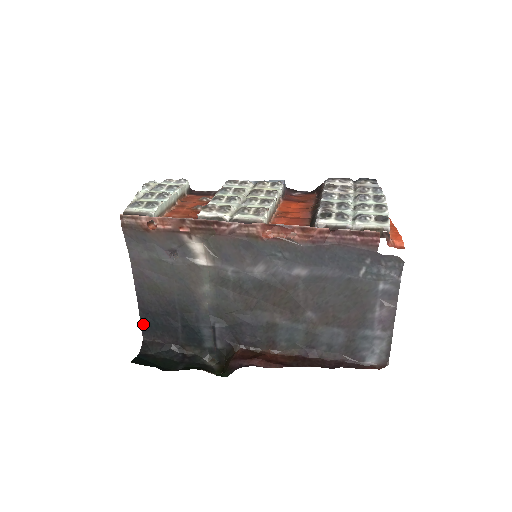
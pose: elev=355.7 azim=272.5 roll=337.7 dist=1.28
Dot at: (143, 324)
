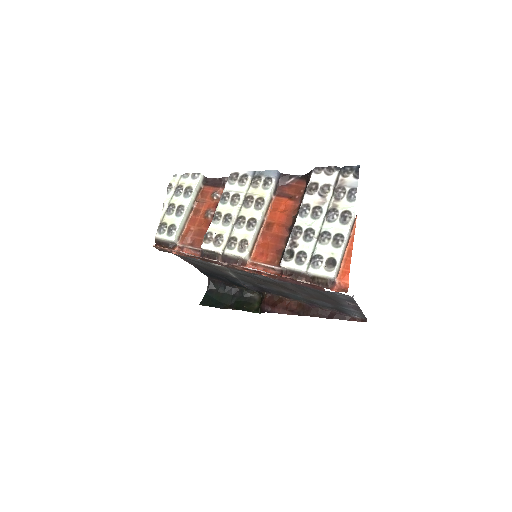
Dot at: (203, 273)
